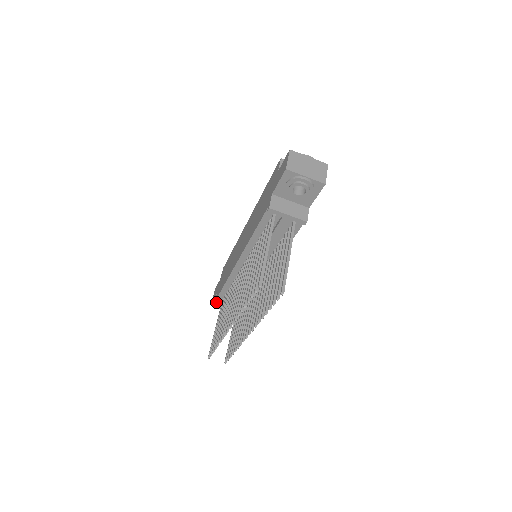
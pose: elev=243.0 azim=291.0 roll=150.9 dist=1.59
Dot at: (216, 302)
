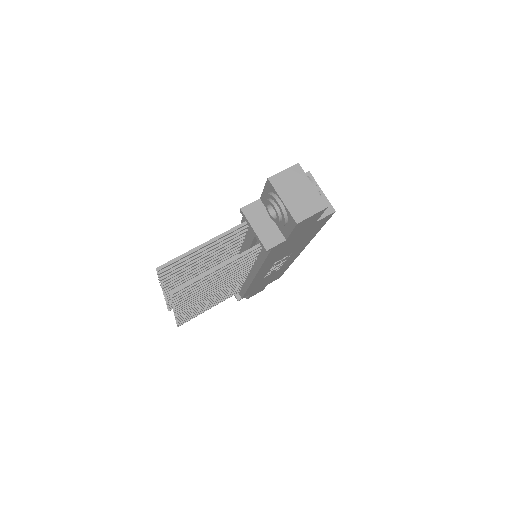
Dot at: occluded
